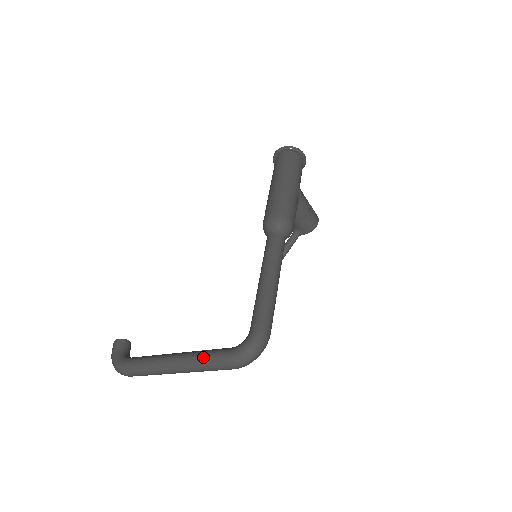
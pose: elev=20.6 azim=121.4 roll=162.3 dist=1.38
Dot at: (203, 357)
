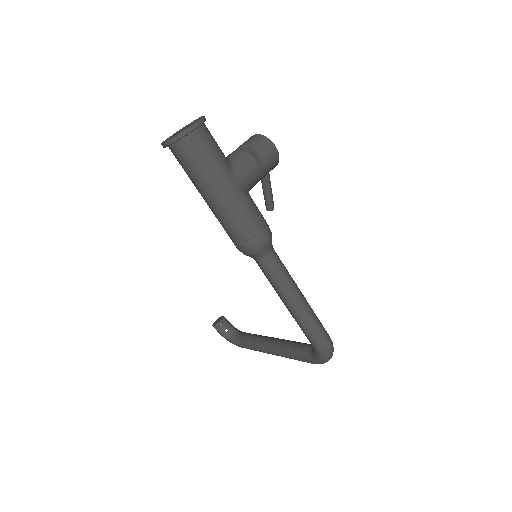
Dot at: (292, 358)
